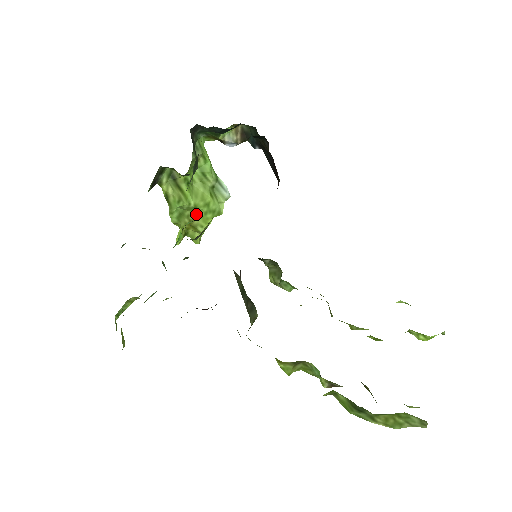
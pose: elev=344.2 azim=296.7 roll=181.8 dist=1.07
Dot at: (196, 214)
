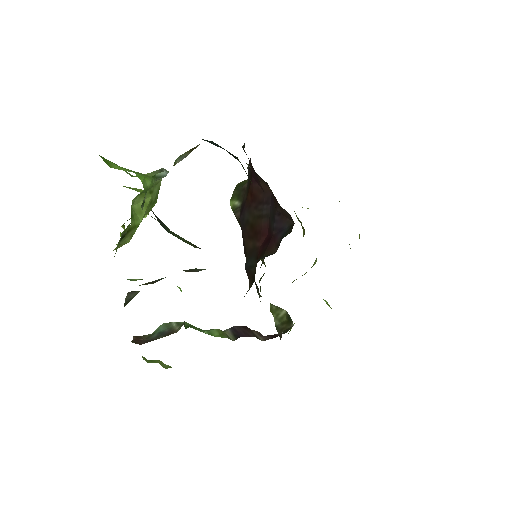
Dot at: occluded
